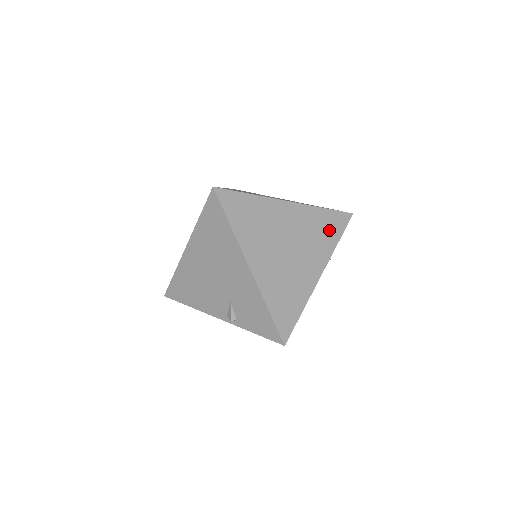
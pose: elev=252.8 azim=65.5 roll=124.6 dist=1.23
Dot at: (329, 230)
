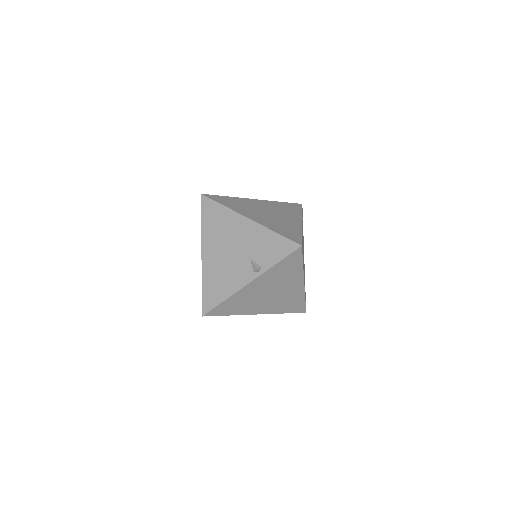
Dot at: (291, 208)
